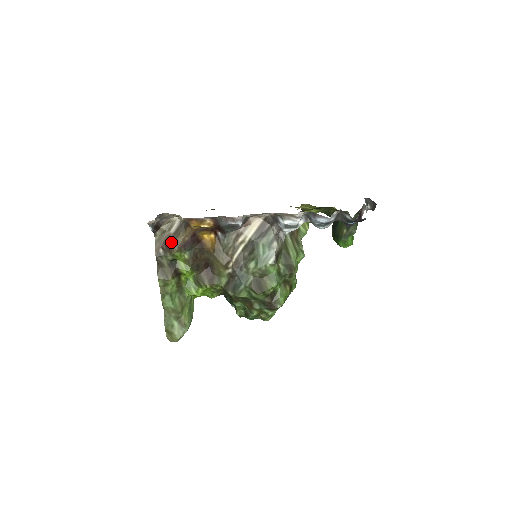
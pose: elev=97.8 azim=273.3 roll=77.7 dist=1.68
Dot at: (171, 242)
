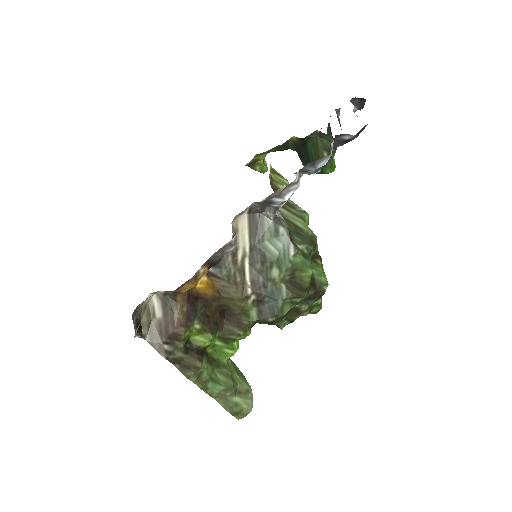
Dot at: (170, 328)
